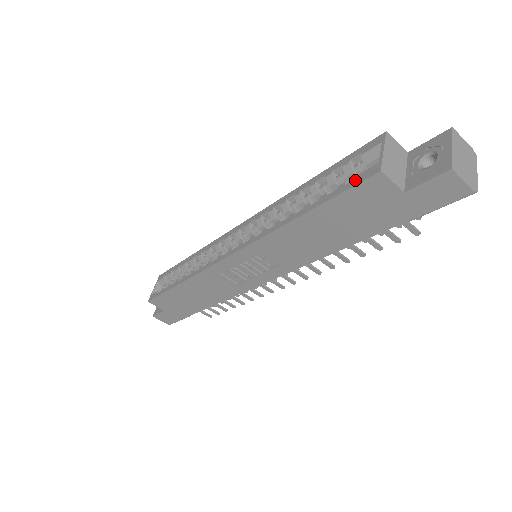
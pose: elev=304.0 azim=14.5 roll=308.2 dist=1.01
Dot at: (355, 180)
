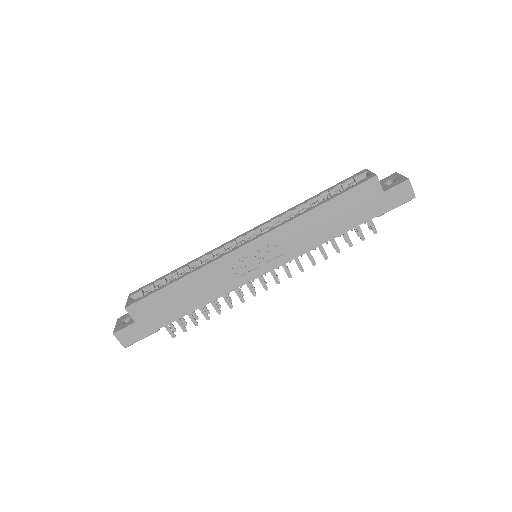
Dot at: (359, 182)
